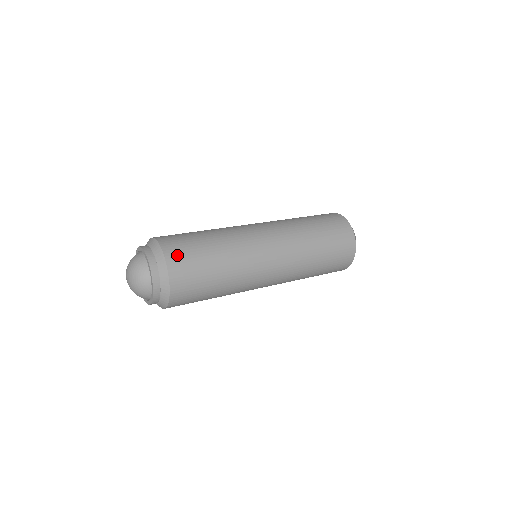
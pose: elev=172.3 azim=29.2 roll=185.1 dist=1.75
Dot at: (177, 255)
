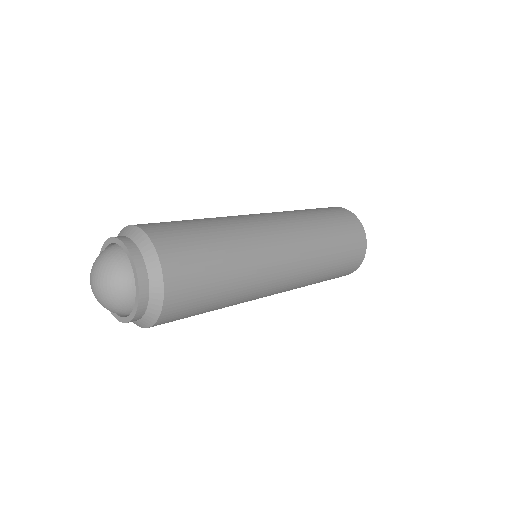
Dot at: (173, 249)
